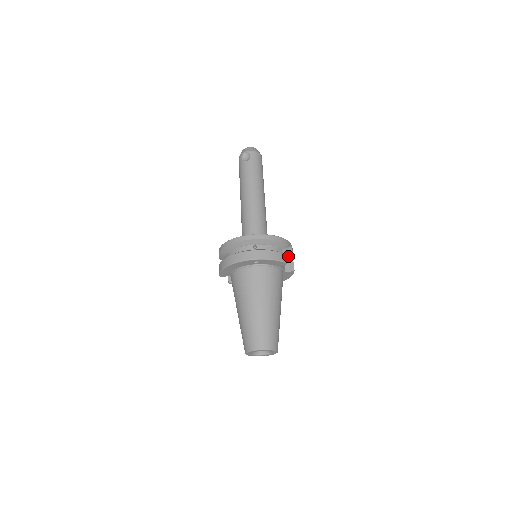
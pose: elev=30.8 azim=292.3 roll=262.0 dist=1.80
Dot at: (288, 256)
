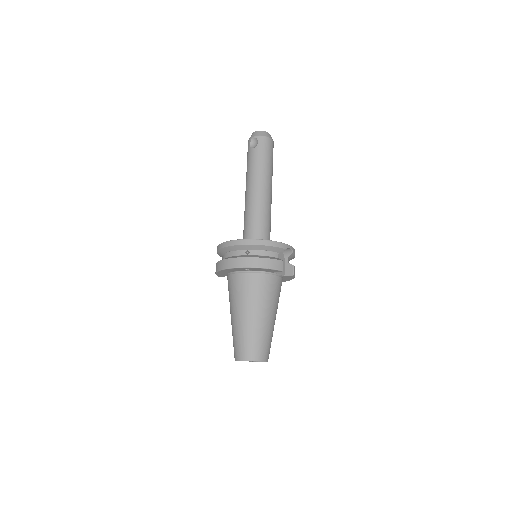
Dot at: (290, 257)
